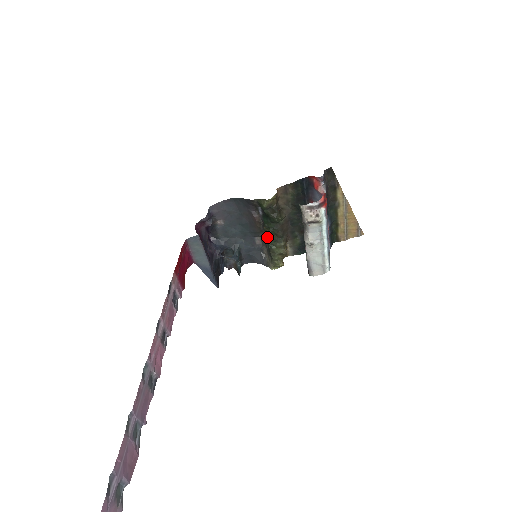
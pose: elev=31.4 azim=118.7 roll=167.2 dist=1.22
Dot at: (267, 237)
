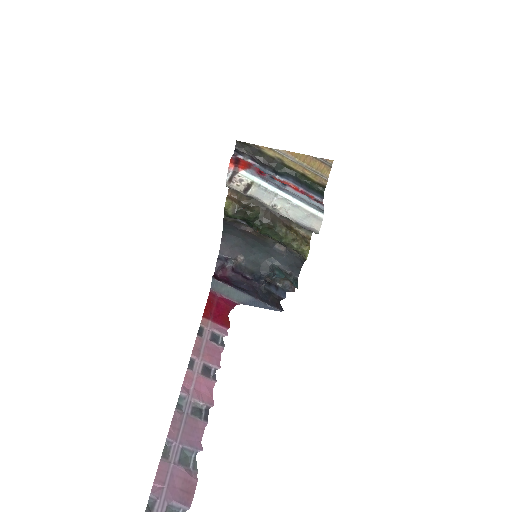
Dot at: (270, 237)
